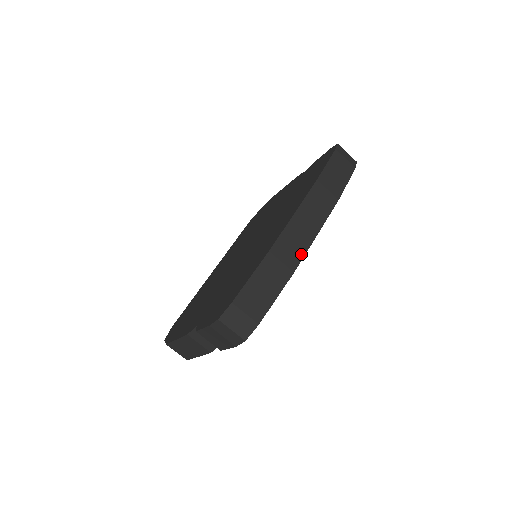
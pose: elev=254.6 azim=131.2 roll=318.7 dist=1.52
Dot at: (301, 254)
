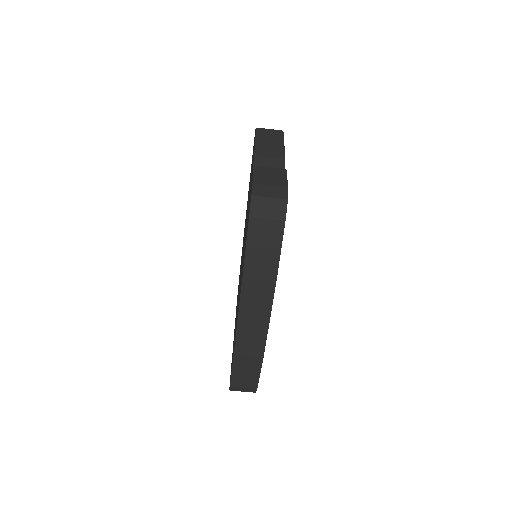
Dot at: (262, 345)
